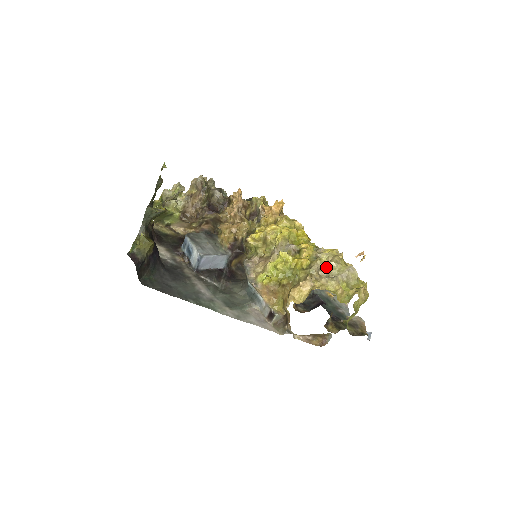
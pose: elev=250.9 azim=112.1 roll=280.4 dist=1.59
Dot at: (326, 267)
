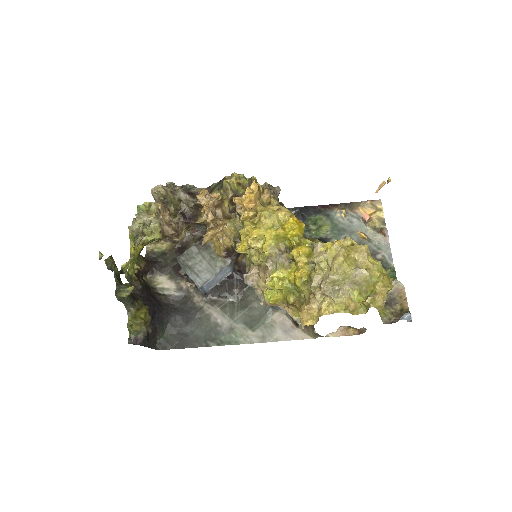
Dot at: (326, 283)
